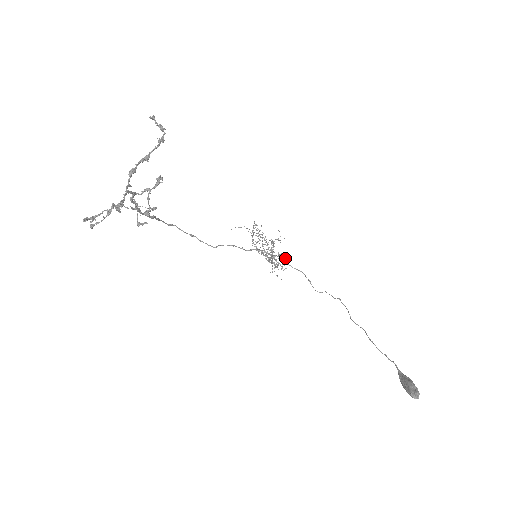
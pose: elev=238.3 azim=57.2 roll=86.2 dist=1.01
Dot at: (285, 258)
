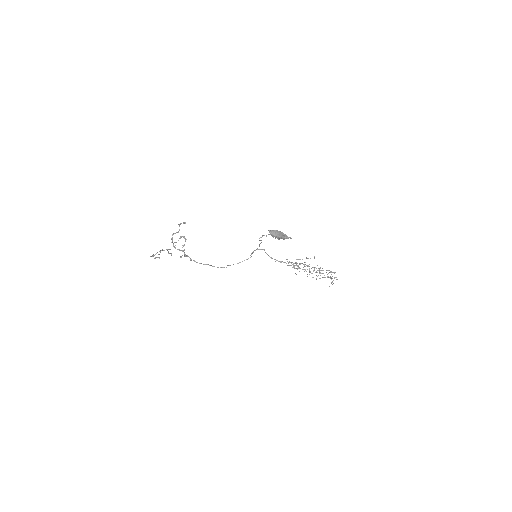
Dot at: occluded
